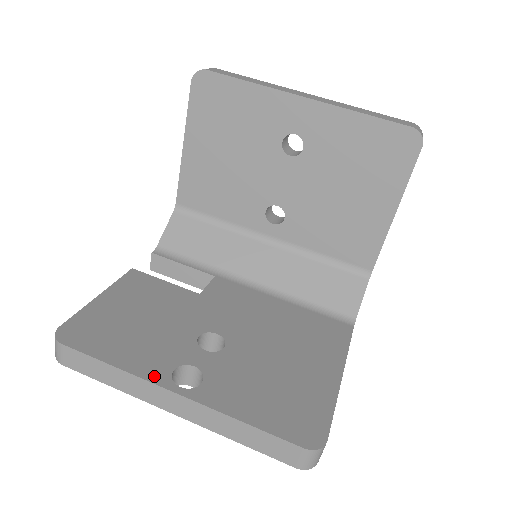
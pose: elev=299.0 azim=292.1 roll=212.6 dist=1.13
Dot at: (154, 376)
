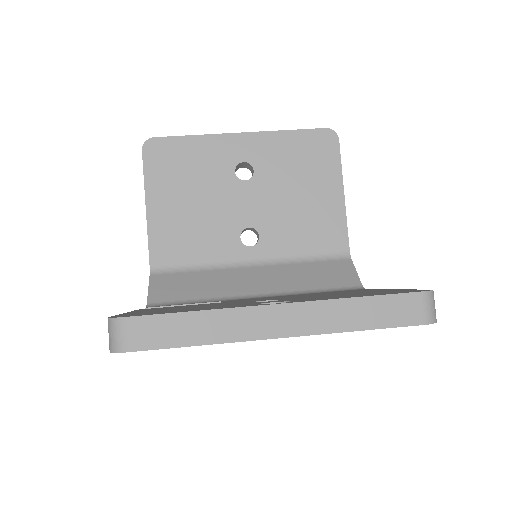
Dot at: (243, 306)
